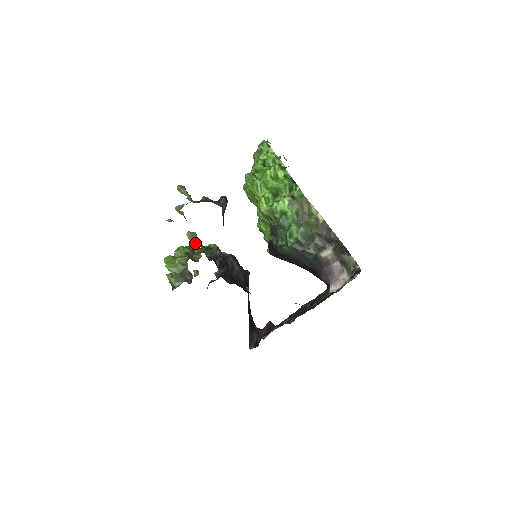
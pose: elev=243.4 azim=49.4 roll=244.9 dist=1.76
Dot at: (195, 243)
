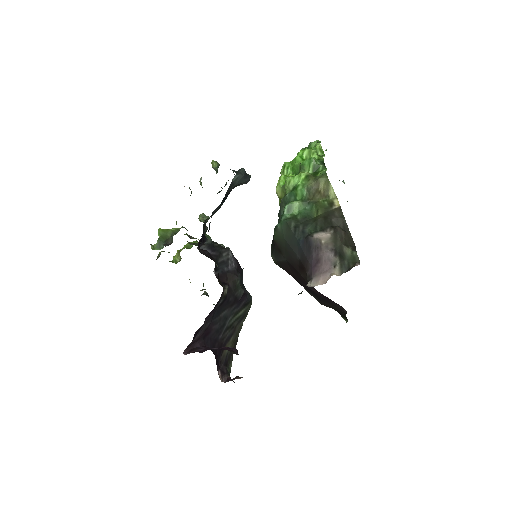
Dot at: (200, 220)
